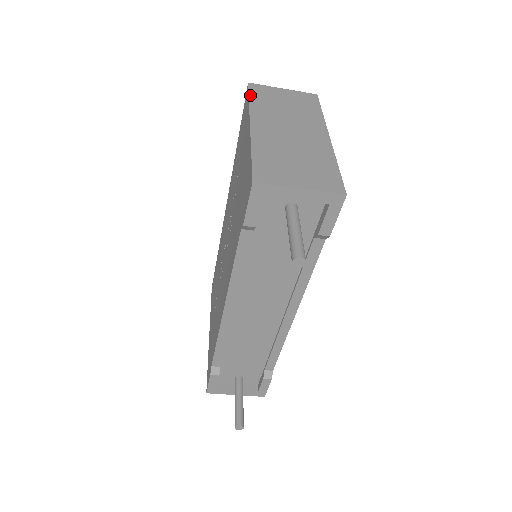
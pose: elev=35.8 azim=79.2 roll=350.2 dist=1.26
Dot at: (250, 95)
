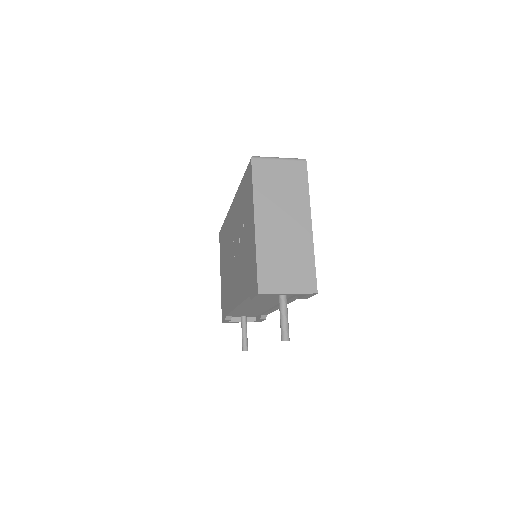
Dot at: (253, 179)
